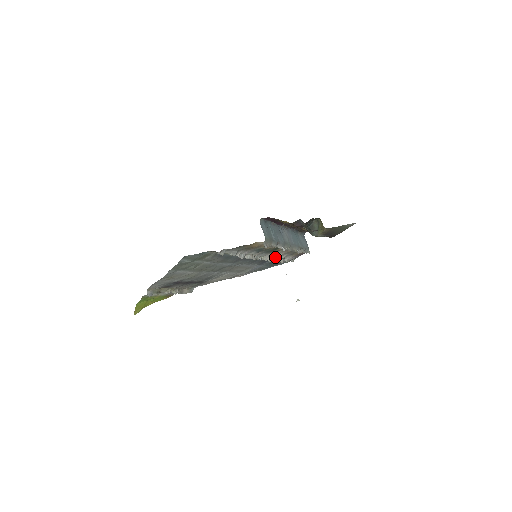
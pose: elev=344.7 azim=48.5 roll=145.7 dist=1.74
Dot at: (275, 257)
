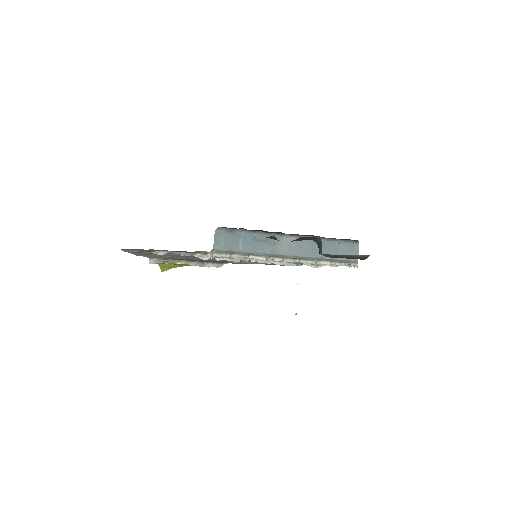
Dot at: occluded
